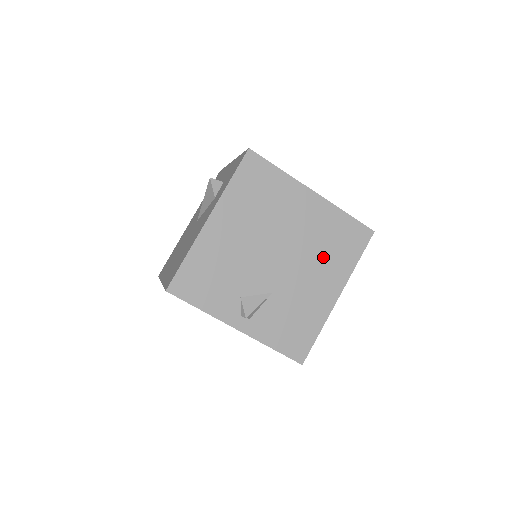
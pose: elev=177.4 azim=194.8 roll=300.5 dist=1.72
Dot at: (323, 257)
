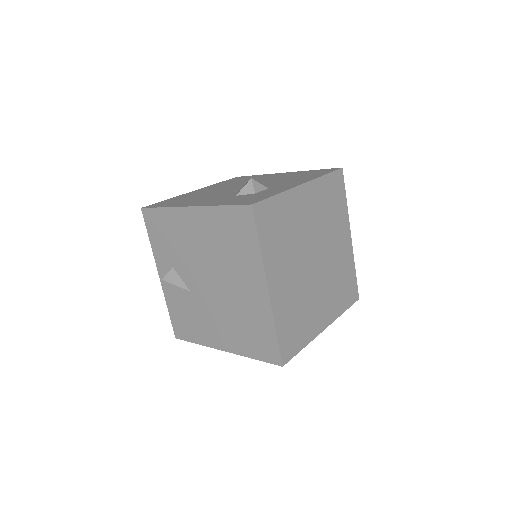
Dot at: (235, 324)
